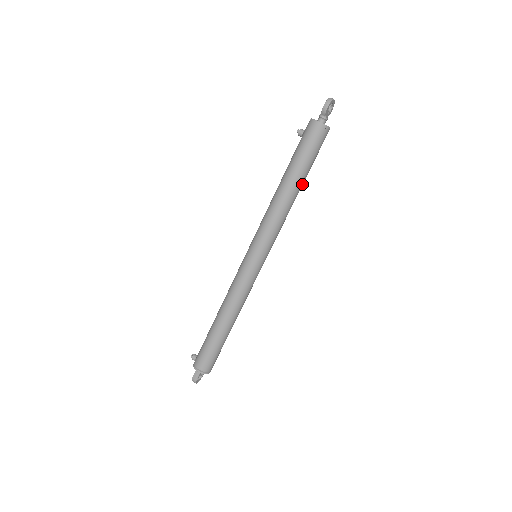
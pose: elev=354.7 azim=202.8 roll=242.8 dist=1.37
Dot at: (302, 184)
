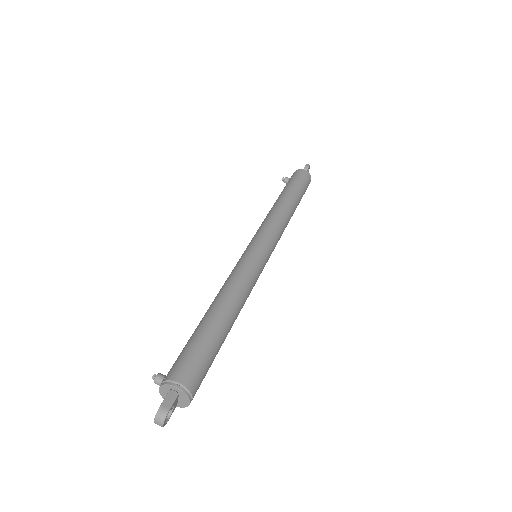
Dot at: (295, 209)
